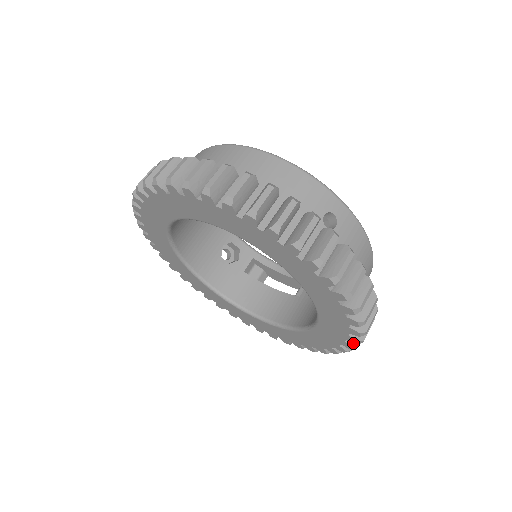
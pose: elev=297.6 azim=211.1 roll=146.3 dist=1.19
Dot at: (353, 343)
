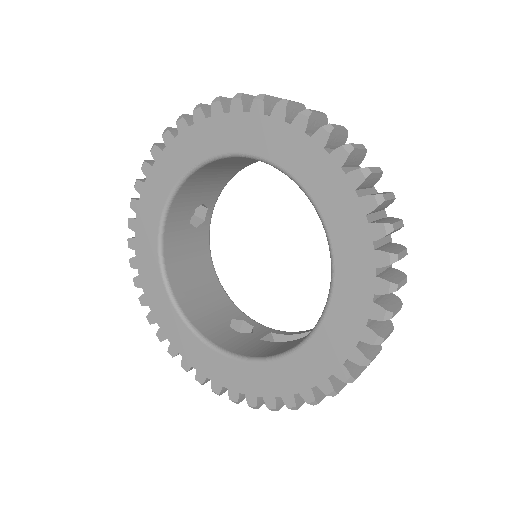
Dot at: (386, 251)
